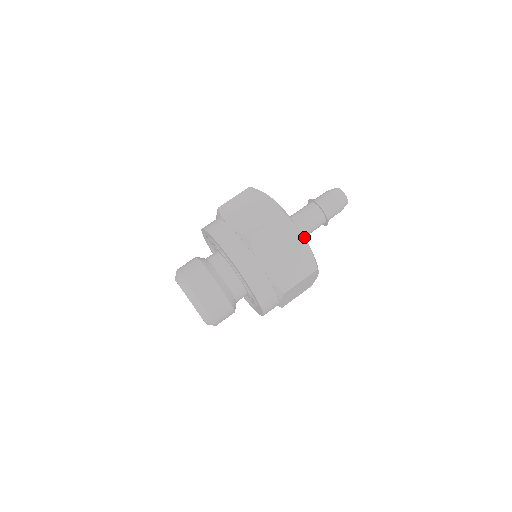
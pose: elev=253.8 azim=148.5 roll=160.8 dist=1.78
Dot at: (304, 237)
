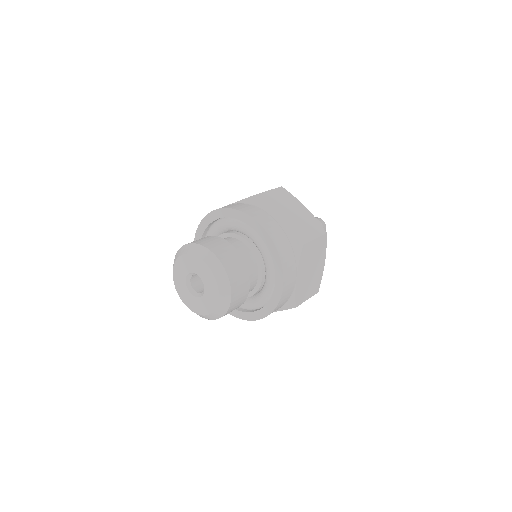
Dot at: occluded
